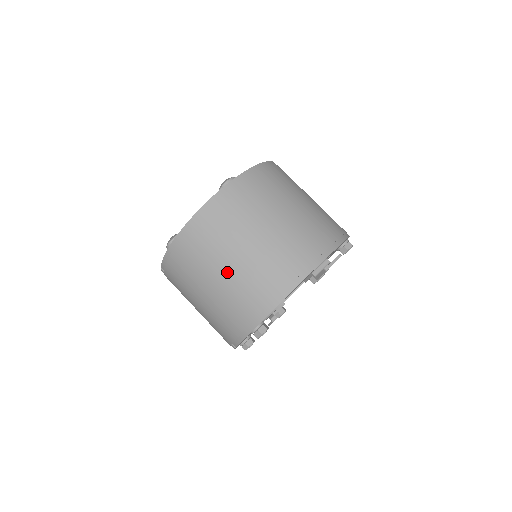
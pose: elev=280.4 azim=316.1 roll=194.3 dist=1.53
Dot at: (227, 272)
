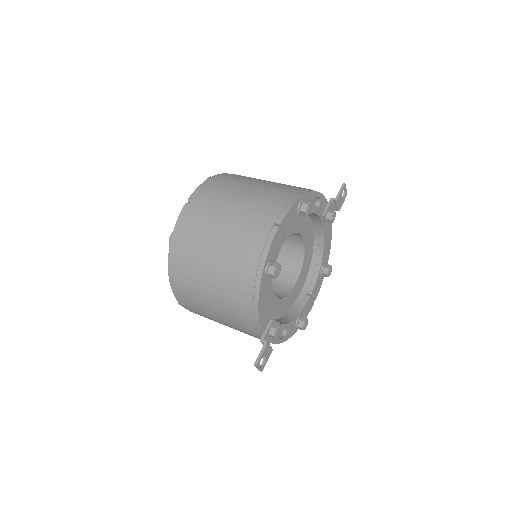
Dot at: occluded
